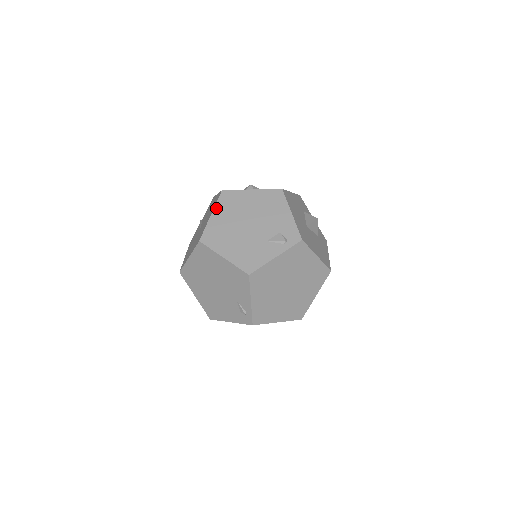
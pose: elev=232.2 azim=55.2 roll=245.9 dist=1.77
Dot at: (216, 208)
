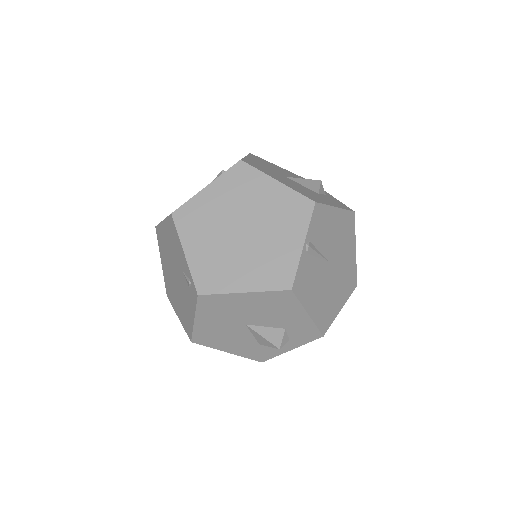
Dot at: occluded
